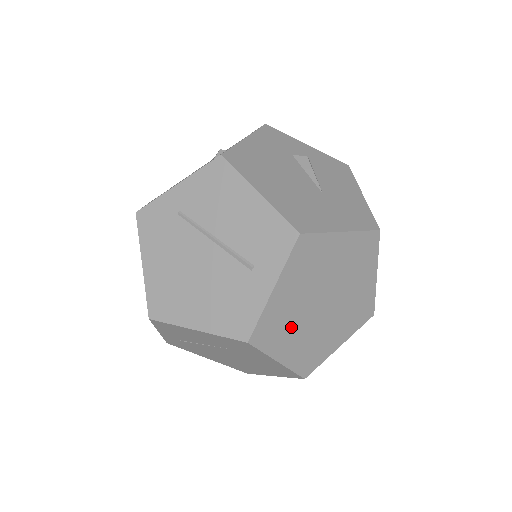
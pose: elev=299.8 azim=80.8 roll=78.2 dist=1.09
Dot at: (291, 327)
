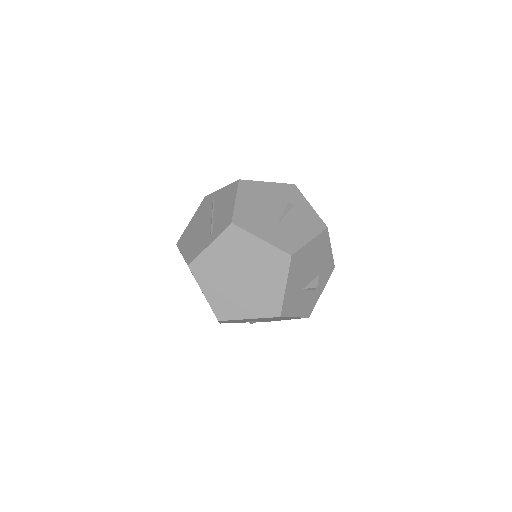
Dot at: (216, 277)
